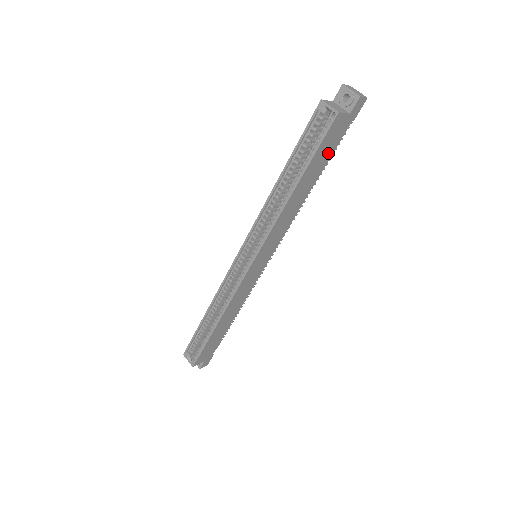
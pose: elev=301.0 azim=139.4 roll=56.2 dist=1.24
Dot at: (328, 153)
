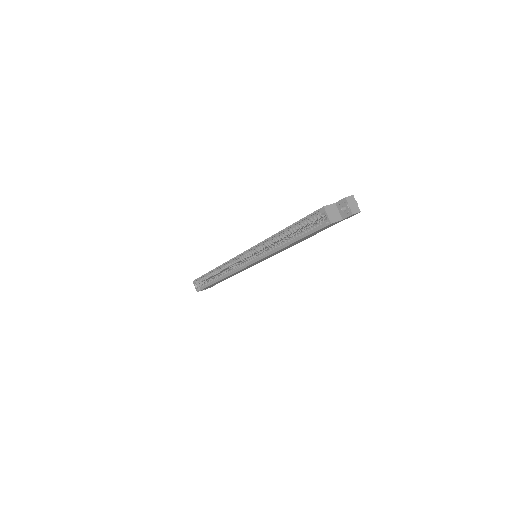
Dot at: (321, 230)
